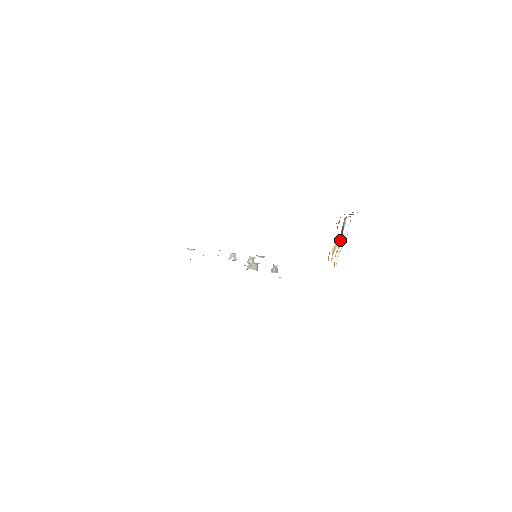
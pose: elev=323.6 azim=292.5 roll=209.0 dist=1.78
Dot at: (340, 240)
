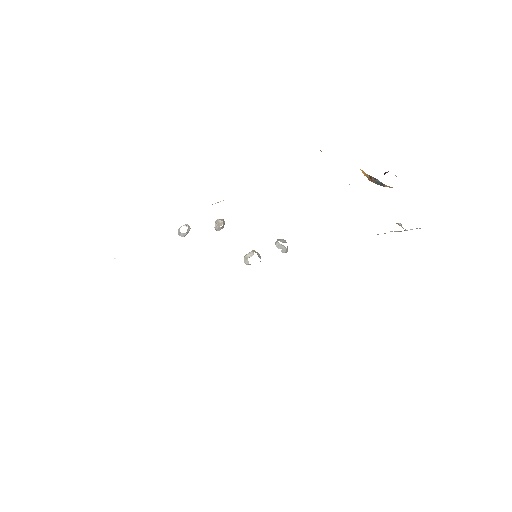
Dot at: occluded
